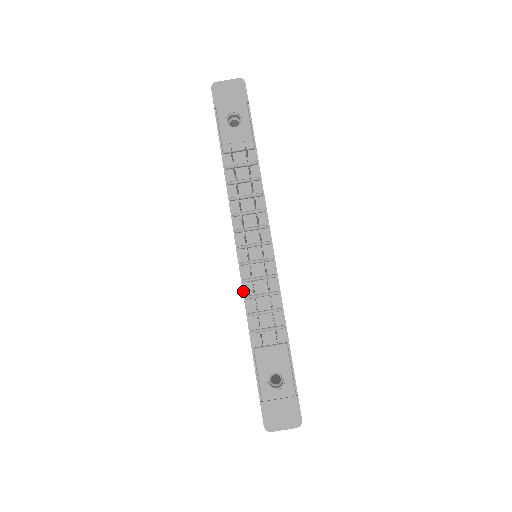
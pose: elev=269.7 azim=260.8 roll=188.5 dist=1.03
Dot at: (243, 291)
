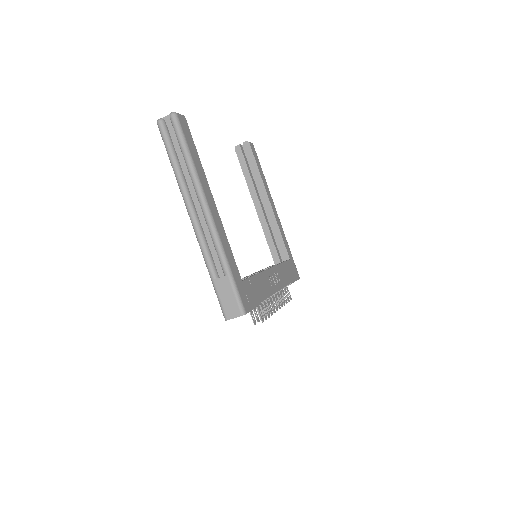
Dot at: occluded
